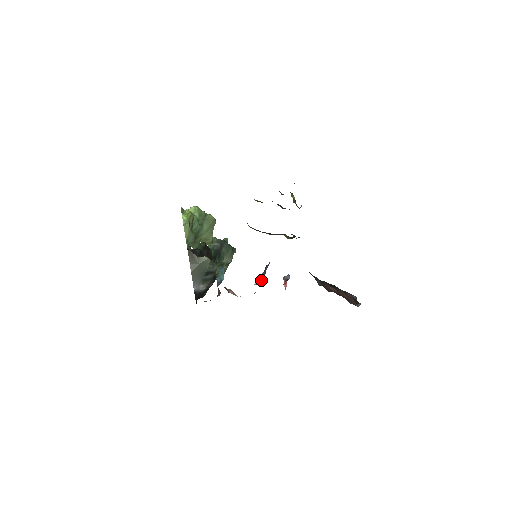
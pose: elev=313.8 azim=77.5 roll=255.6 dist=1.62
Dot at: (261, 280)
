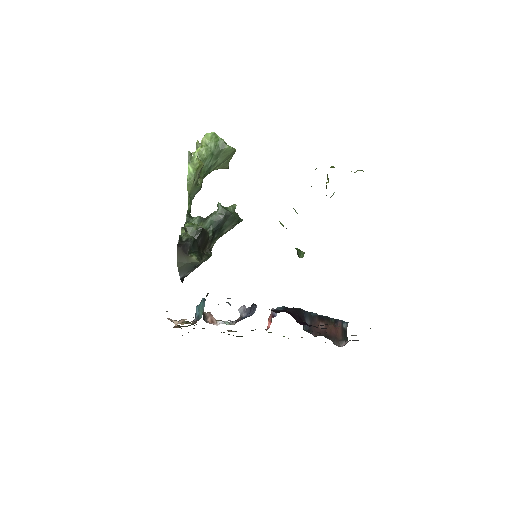
Dot at: occluded
